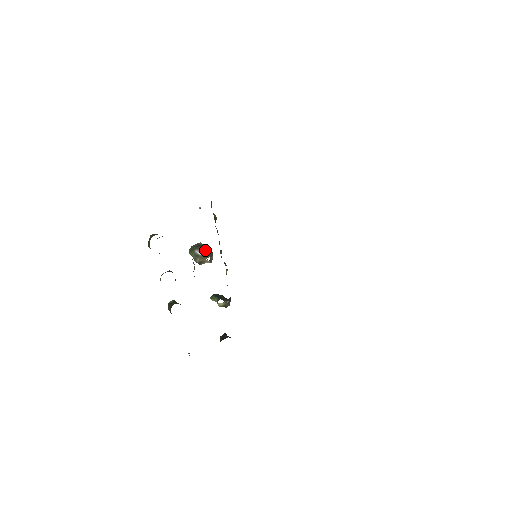
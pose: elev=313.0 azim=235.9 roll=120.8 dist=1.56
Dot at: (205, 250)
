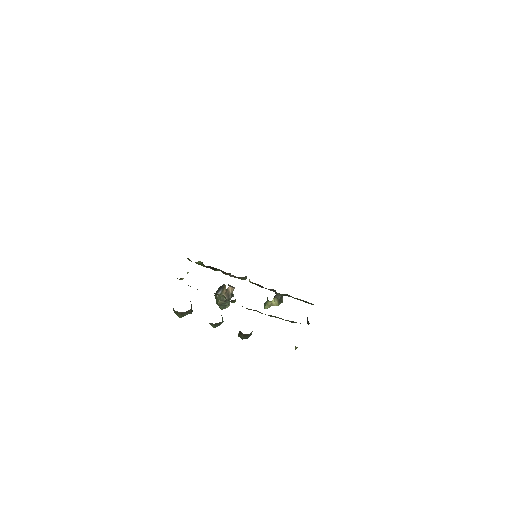
Dot at: (221, 287)
